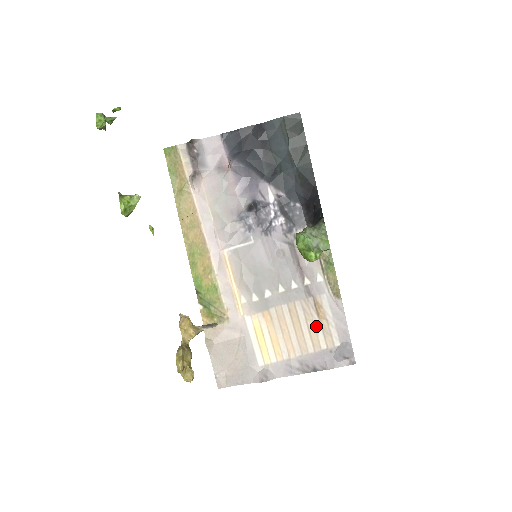
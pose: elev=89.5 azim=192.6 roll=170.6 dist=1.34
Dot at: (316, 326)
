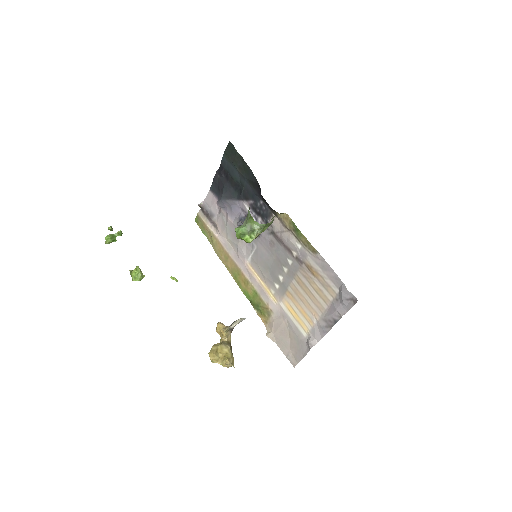
Dot at: (317, 285)
